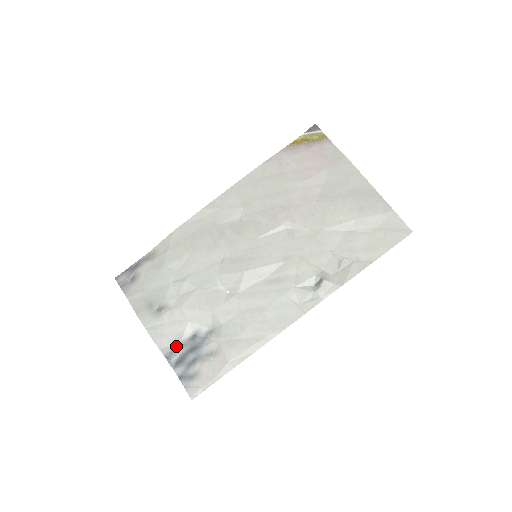
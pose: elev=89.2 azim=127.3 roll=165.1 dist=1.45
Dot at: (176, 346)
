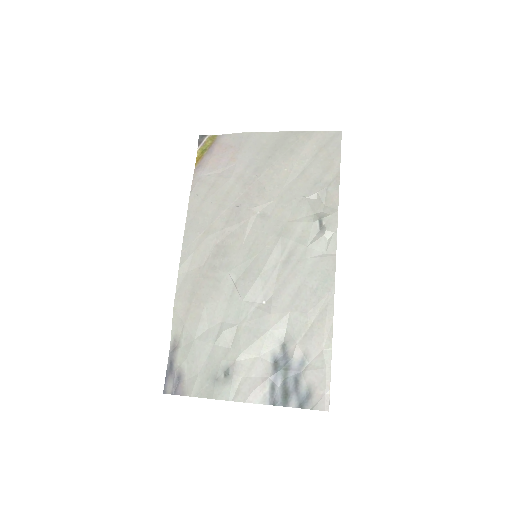
Dot at: (270, 386)
